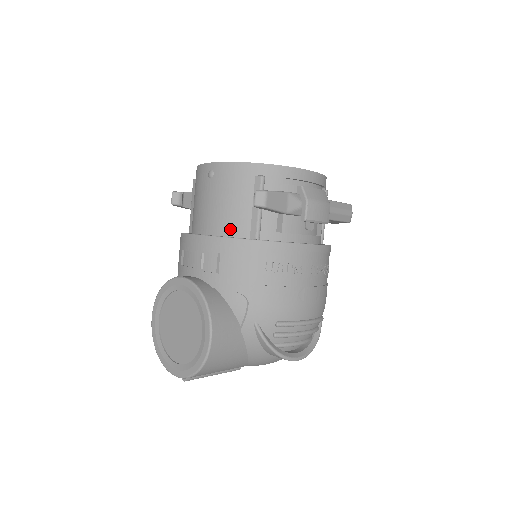
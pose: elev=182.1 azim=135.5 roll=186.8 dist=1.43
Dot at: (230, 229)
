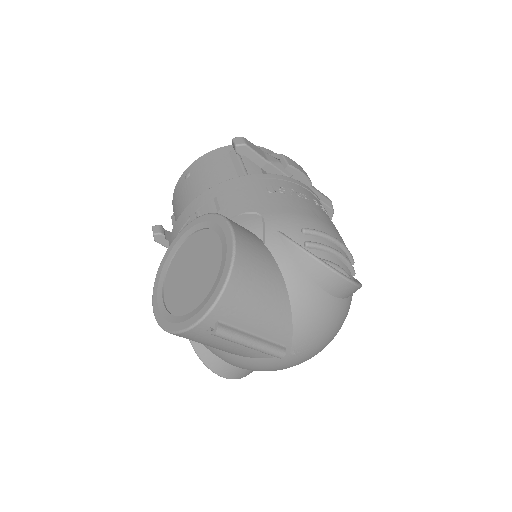
Dot at: occluded
